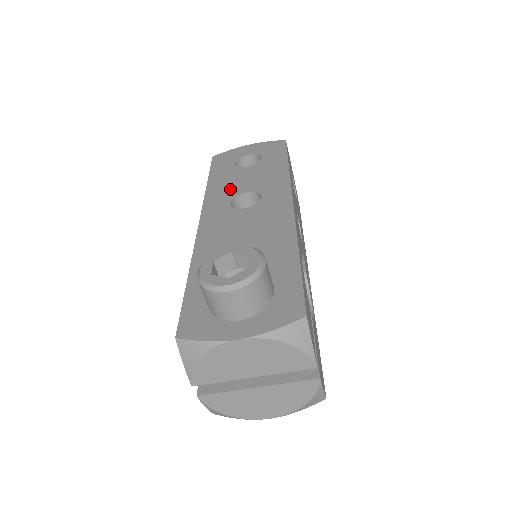
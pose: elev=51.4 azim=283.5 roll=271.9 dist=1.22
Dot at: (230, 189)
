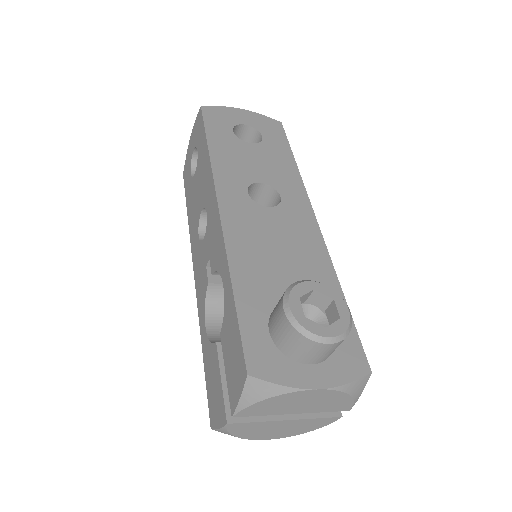
Dot at: (241, 170)
